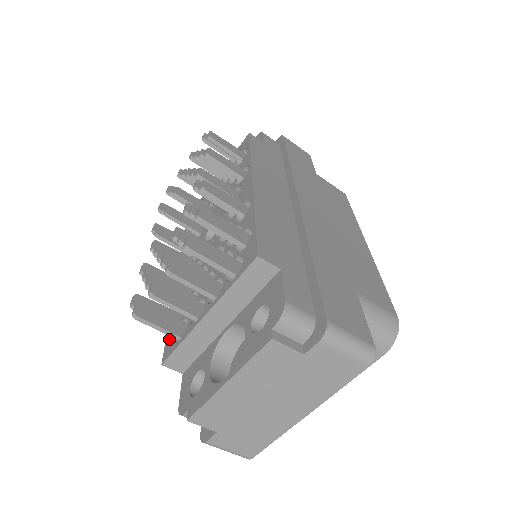
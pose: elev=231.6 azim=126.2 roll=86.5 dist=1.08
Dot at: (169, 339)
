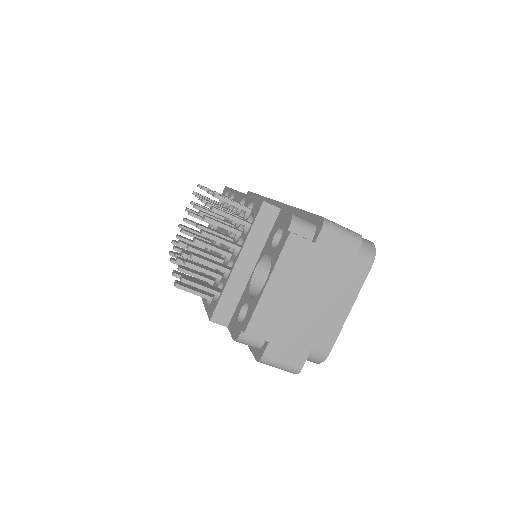
Dot at: (210, 307)
